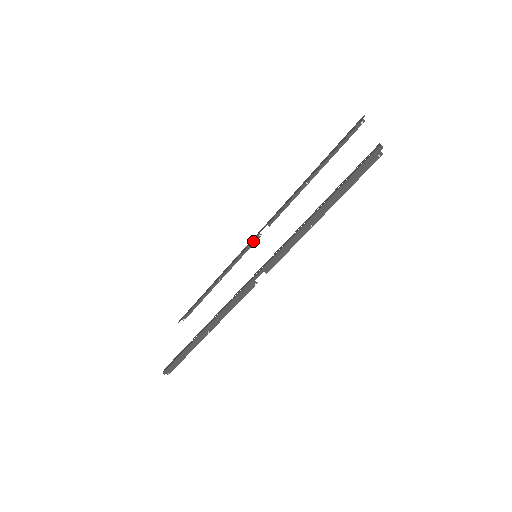
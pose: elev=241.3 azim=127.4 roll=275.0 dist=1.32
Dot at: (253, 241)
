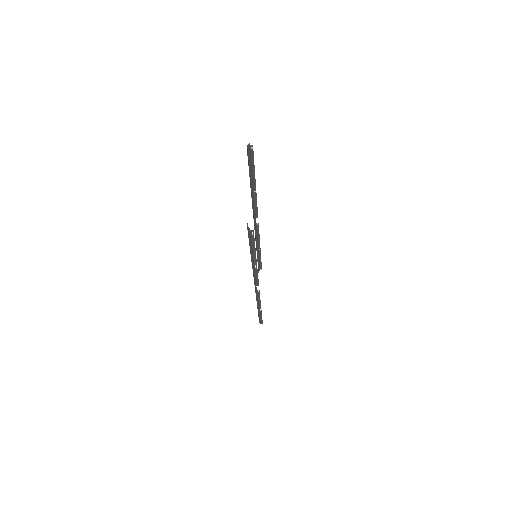
Dot at: (257, 228)
